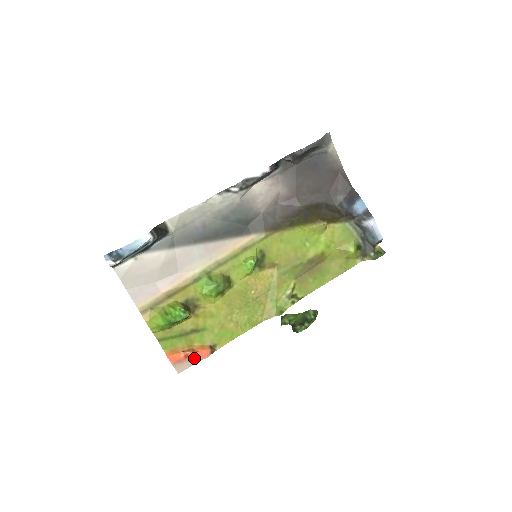
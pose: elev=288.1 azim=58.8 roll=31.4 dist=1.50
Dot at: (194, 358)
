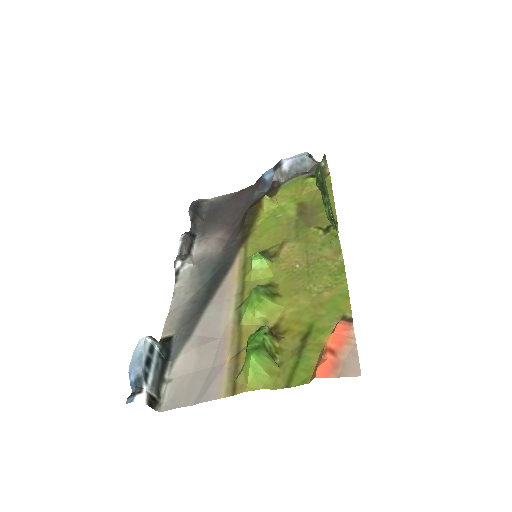
Dot at: (344, 345)
